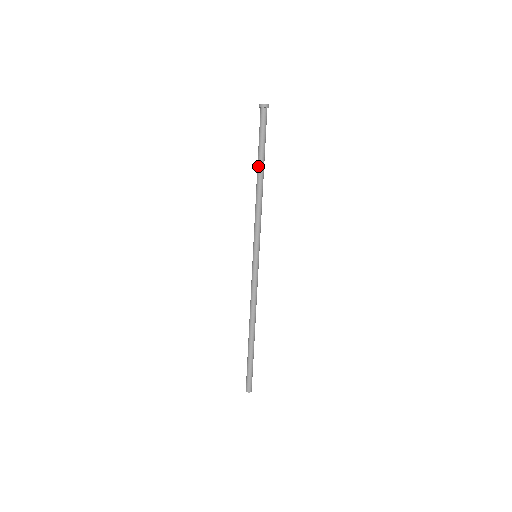
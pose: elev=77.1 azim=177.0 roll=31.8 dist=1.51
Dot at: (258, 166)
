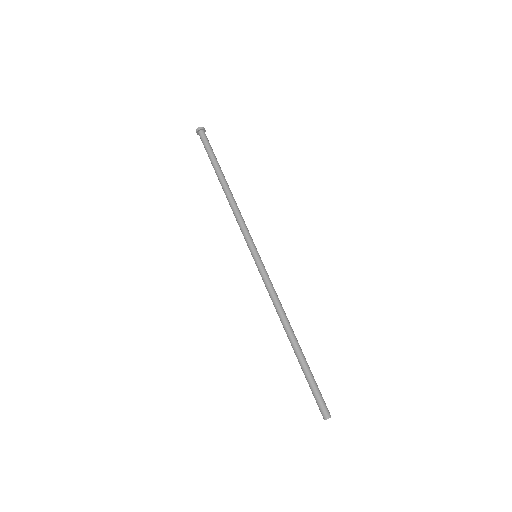
Dot at: (218, 175)
